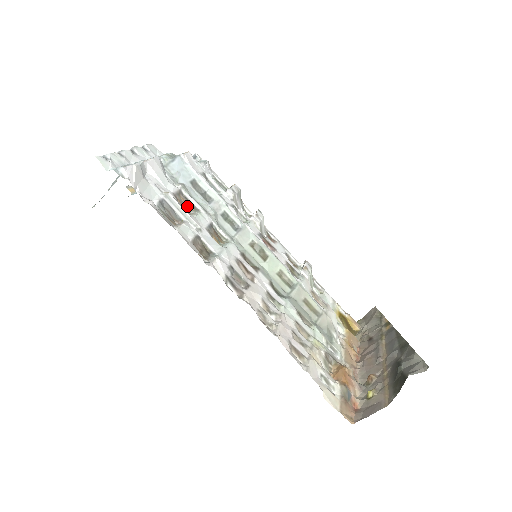
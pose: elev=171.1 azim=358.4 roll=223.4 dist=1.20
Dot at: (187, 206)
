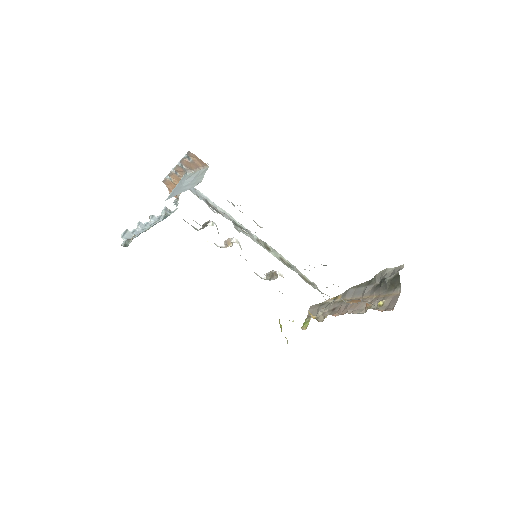
Dot at: occluded
